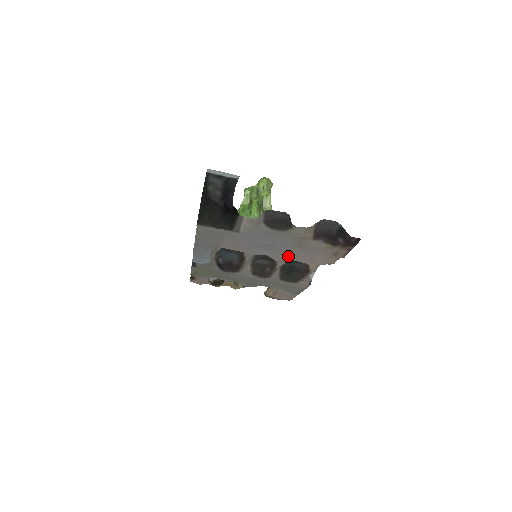
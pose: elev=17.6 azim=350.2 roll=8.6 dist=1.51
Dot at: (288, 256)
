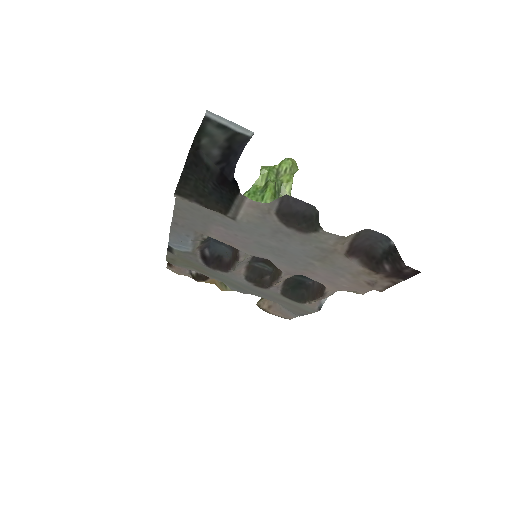
Dot at: (300, 269)
